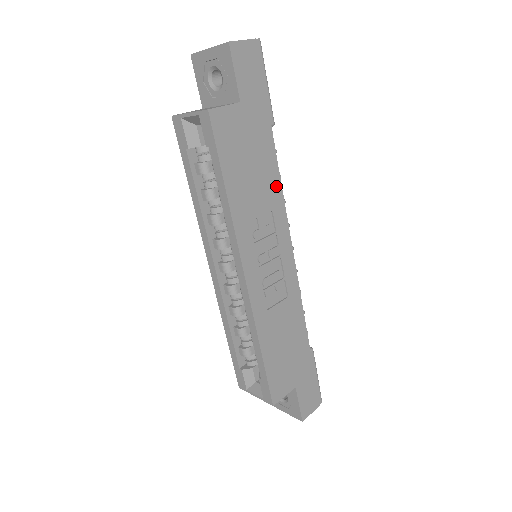
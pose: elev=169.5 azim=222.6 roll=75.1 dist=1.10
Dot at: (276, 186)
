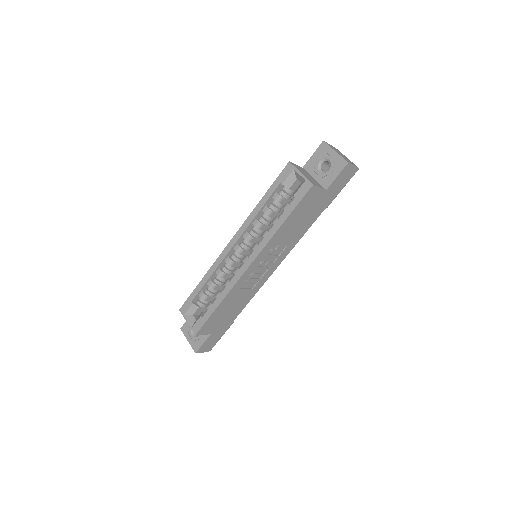
Dot at: (300, 236)
